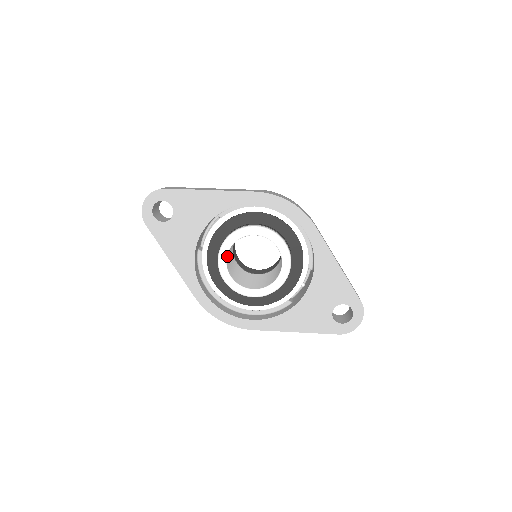
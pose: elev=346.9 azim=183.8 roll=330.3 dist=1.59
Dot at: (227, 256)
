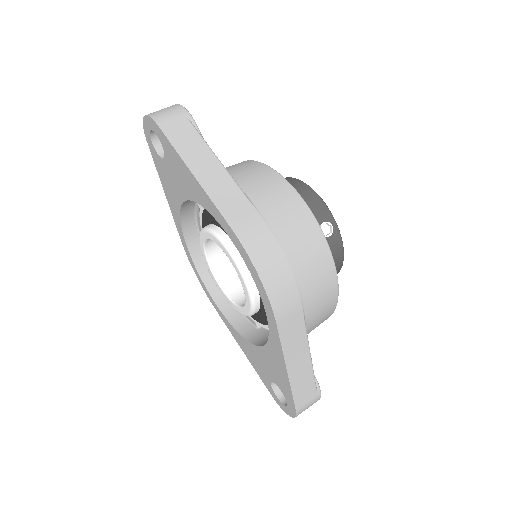
Dot at: occluded
